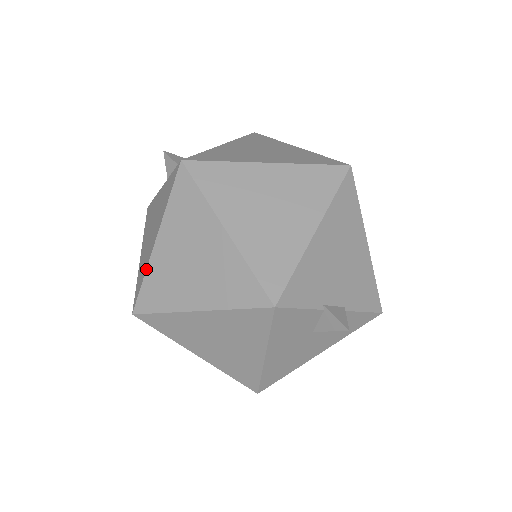
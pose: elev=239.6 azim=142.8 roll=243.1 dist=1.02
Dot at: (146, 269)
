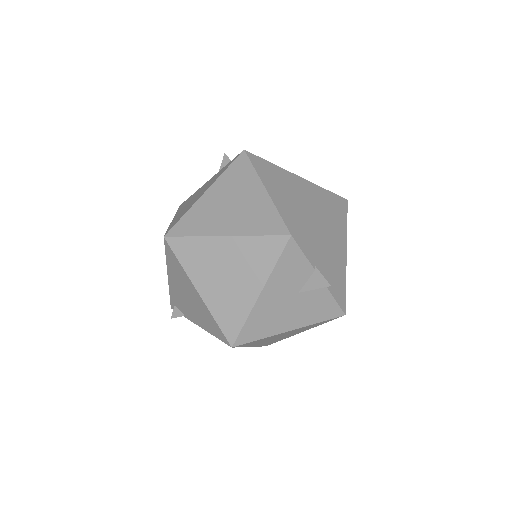
Dot at: (190, 208)
